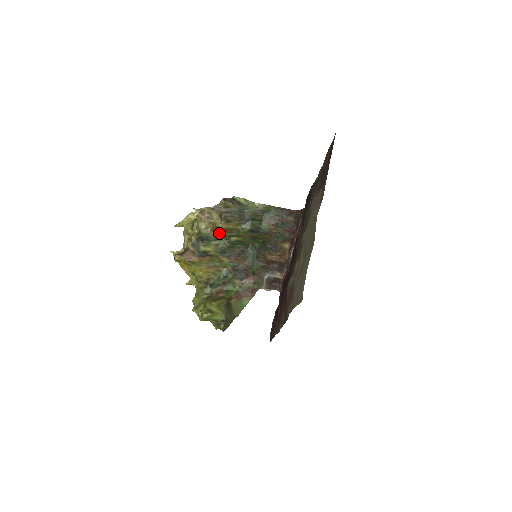
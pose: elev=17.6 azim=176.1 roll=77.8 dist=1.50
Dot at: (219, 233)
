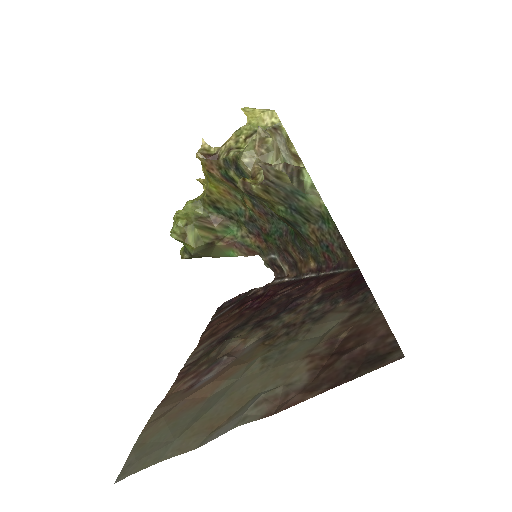
Dot at: (246, 192)
